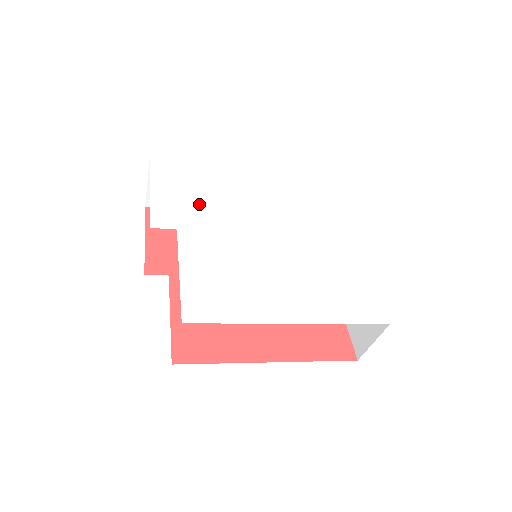
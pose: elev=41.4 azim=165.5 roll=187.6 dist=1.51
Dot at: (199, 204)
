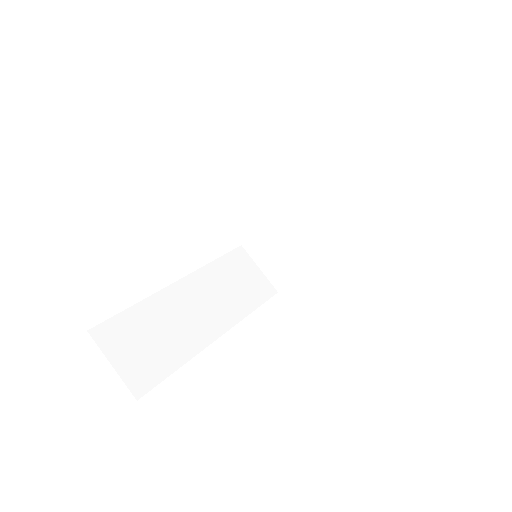
Dot at: occluded
